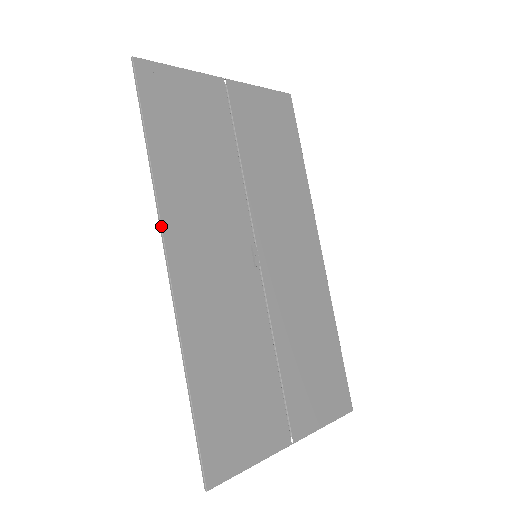
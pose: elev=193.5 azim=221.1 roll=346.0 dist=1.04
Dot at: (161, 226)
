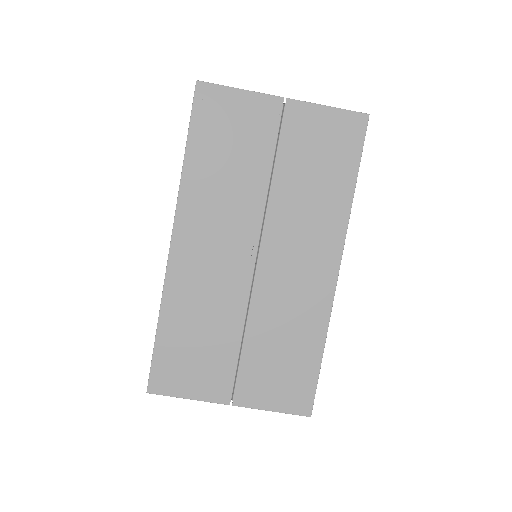
Dot at: (175, 212)
